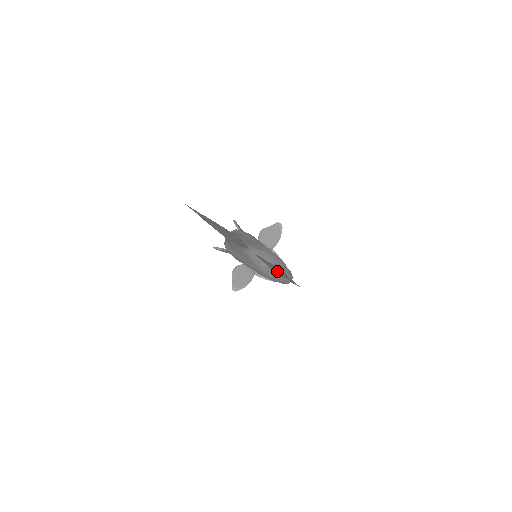
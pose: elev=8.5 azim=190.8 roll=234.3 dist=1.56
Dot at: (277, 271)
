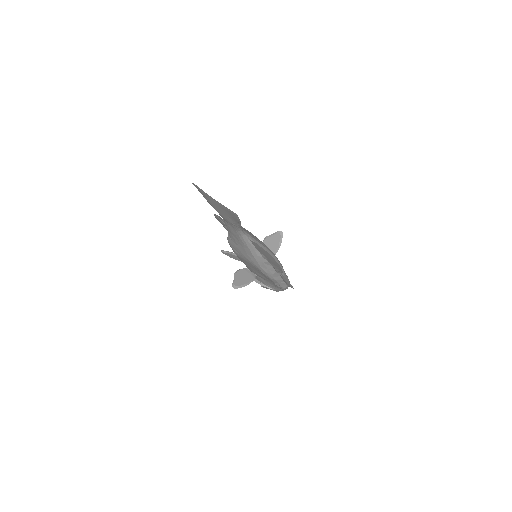
Dot at: (270, 260)
